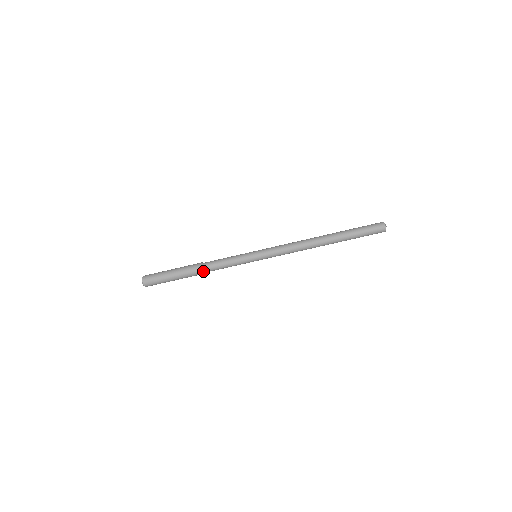
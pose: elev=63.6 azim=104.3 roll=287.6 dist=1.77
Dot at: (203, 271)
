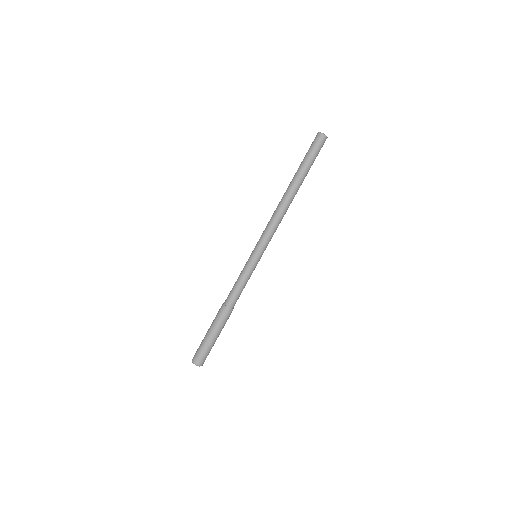
Dot at: (230, 308)
